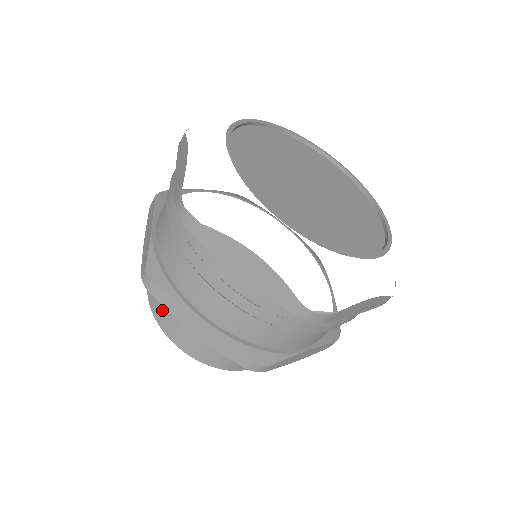
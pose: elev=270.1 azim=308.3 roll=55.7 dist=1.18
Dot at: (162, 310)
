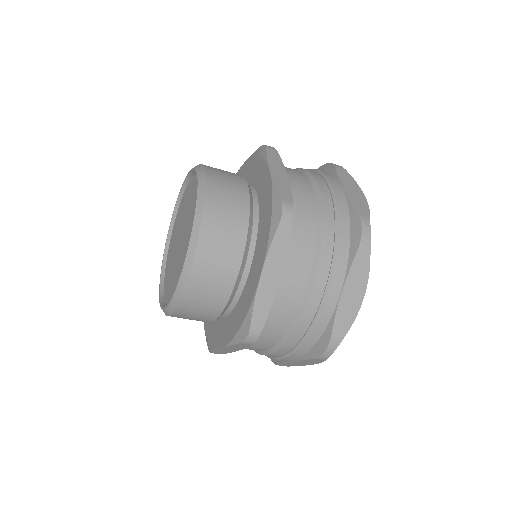
Dot at: occluded
